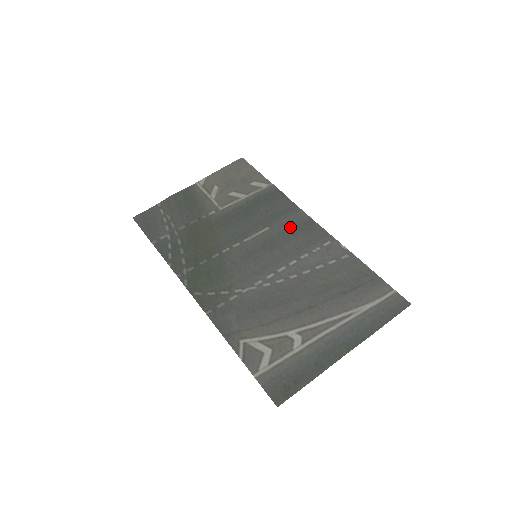
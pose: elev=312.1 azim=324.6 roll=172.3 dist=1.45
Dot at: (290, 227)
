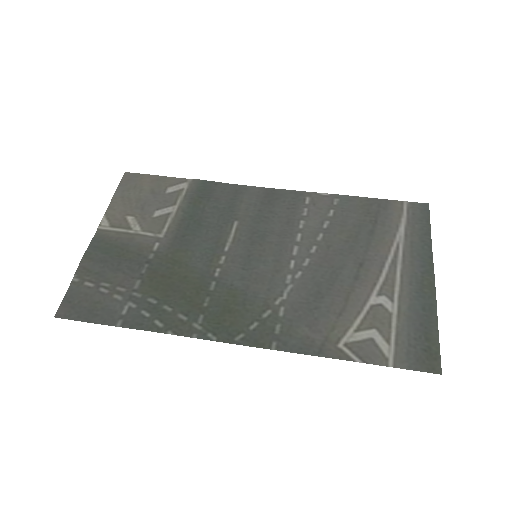
Dot at: (257, 208)
